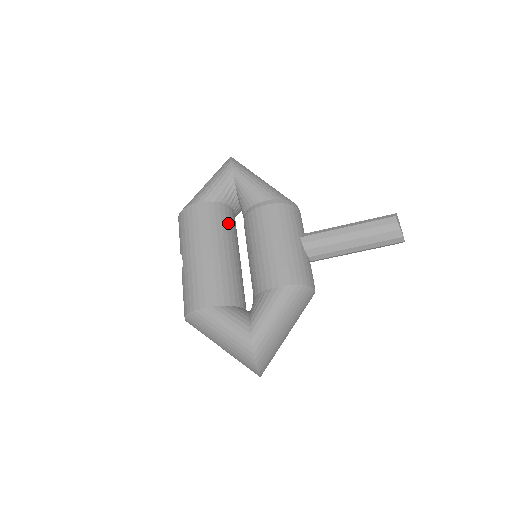
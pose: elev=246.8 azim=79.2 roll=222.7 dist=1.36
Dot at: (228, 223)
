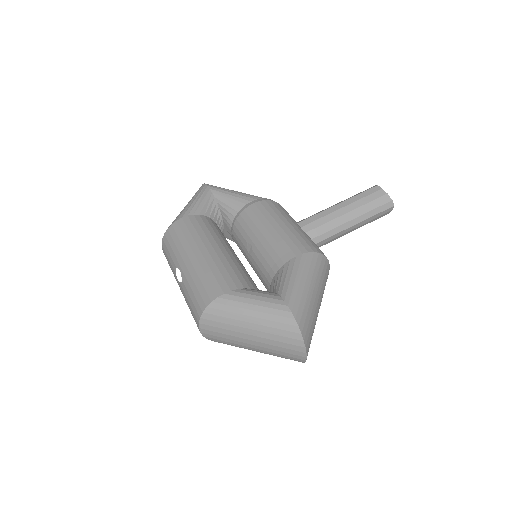
Dot at: (219, 231)
